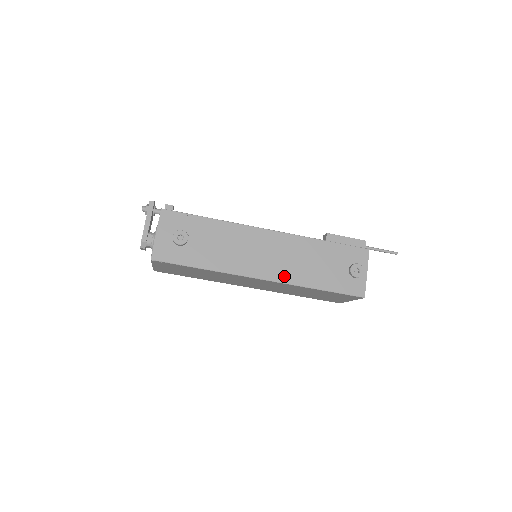
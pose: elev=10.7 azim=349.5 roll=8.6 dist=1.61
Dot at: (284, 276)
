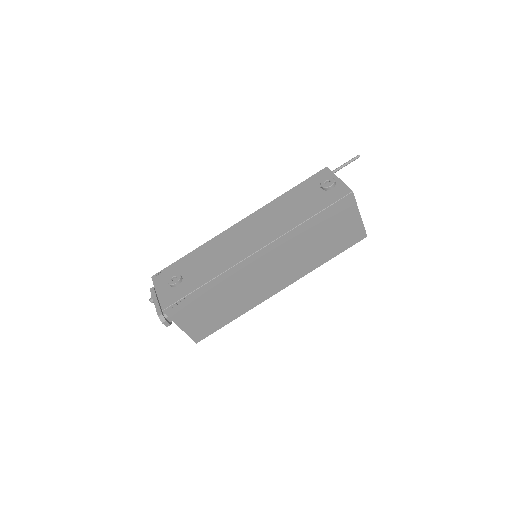
Dot at: (273, 235)
